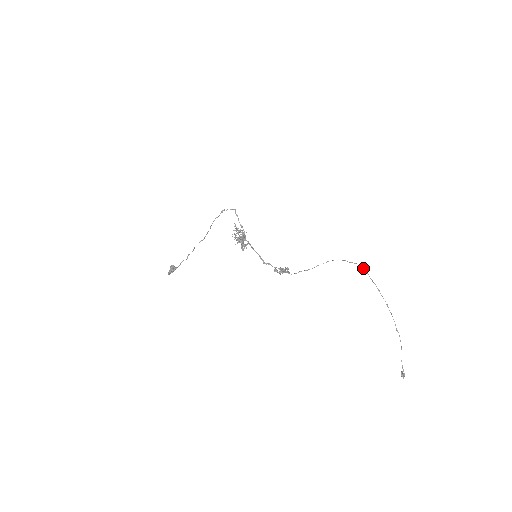
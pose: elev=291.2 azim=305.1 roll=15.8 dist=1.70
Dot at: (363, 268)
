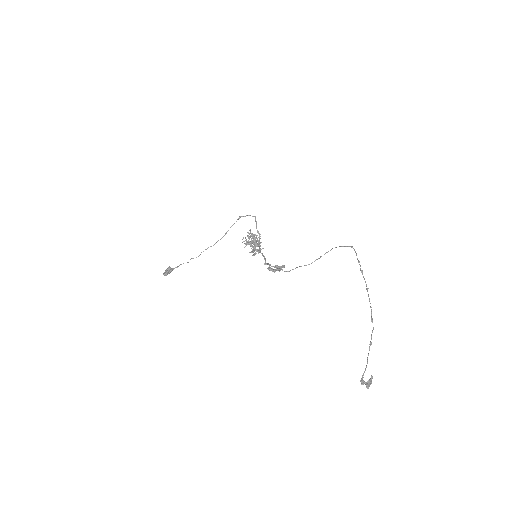
Dot at: (354, 249)
